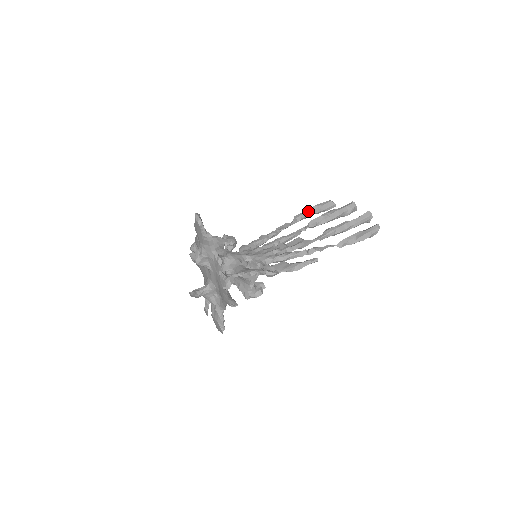
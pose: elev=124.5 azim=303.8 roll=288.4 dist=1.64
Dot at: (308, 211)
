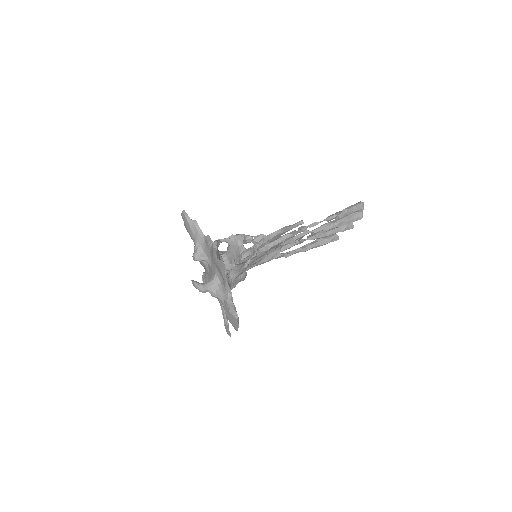
Dot at: (311, 243)
